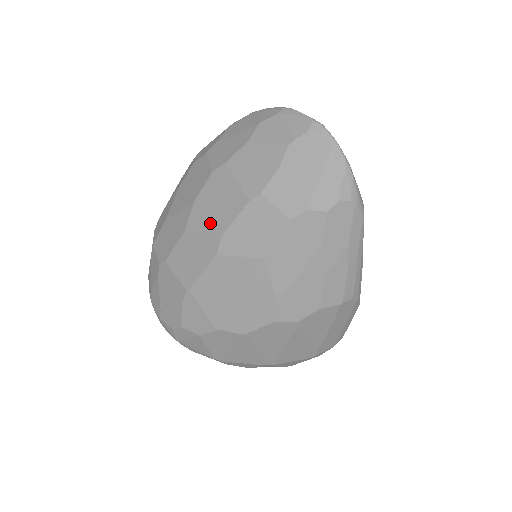
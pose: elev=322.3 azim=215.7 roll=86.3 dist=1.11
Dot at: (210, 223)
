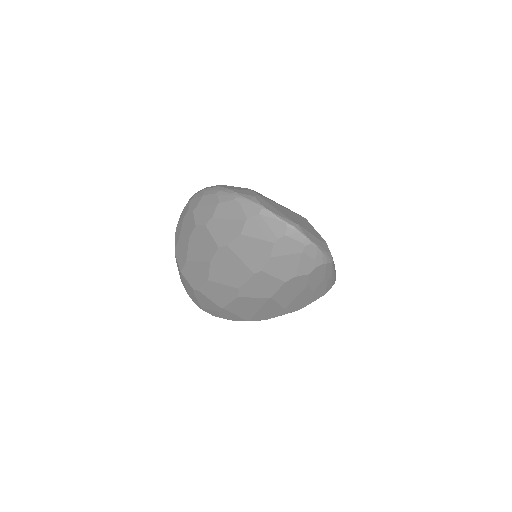
Dot at: (227, 280)
